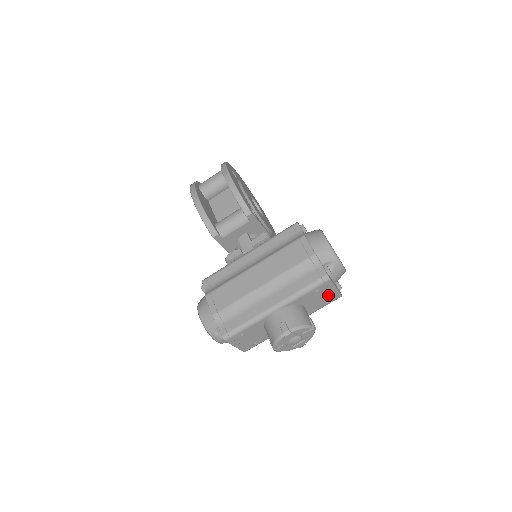
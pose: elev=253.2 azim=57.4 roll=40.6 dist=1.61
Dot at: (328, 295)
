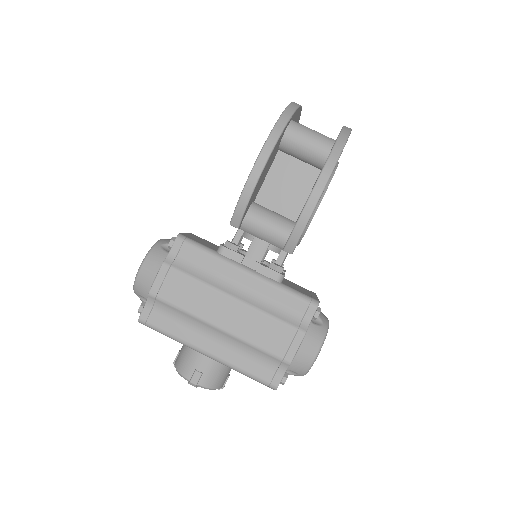
Dot at: occluded
